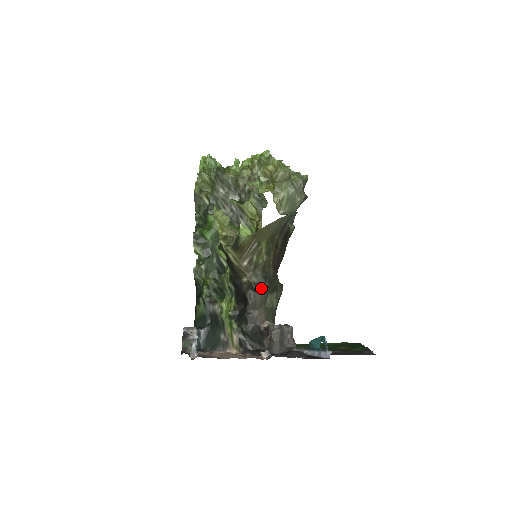
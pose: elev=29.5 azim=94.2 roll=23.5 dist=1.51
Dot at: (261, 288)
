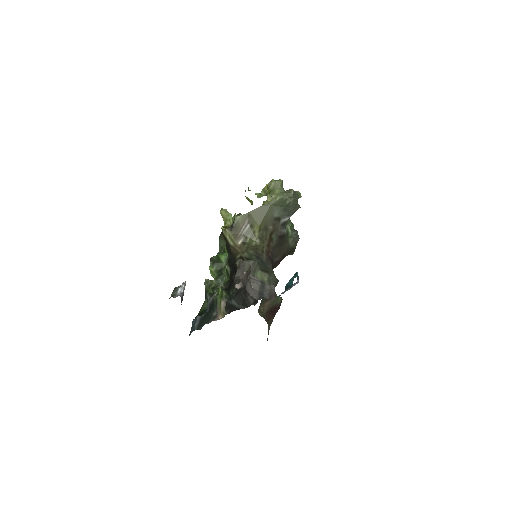
Dot at: (251, 260)
